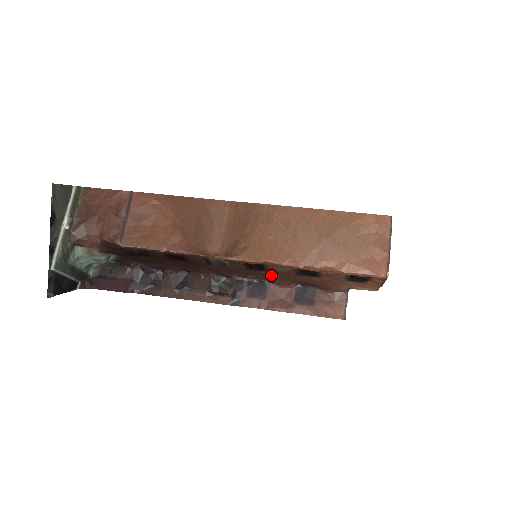
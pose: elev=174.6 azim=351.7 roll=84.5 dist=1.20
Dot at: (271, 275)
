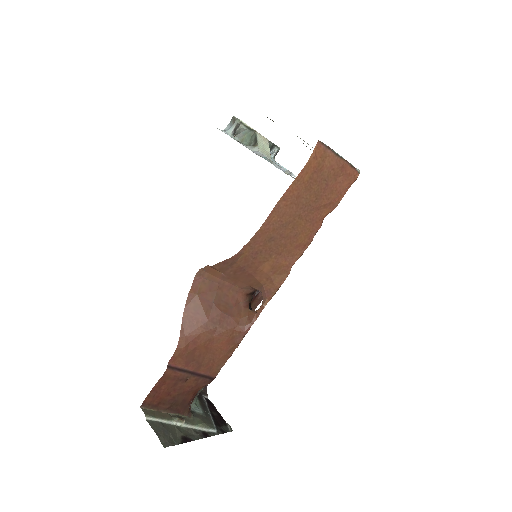
Dot at: occluded
